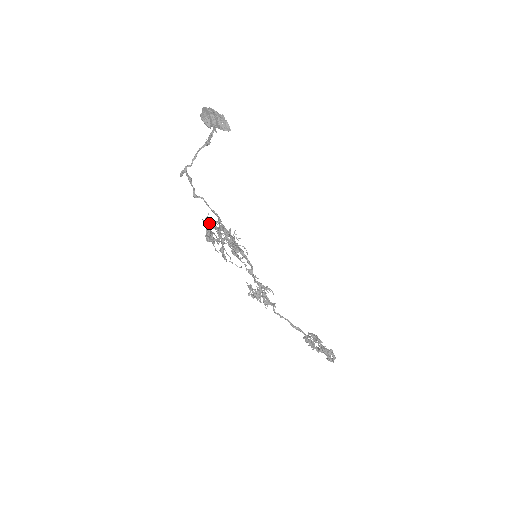
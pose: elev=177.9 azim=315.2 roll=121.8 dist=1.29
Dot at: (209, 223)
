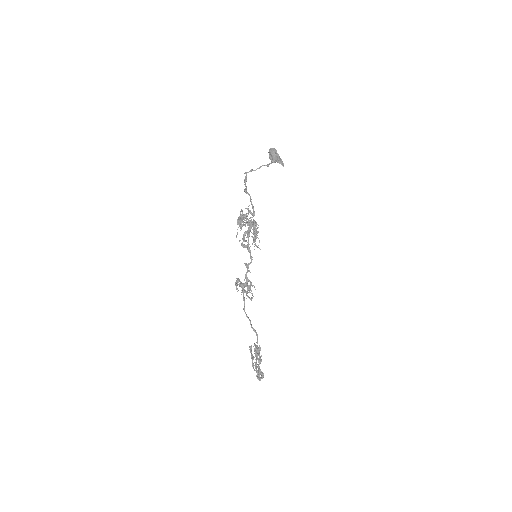
Dot at: (243, 214)
